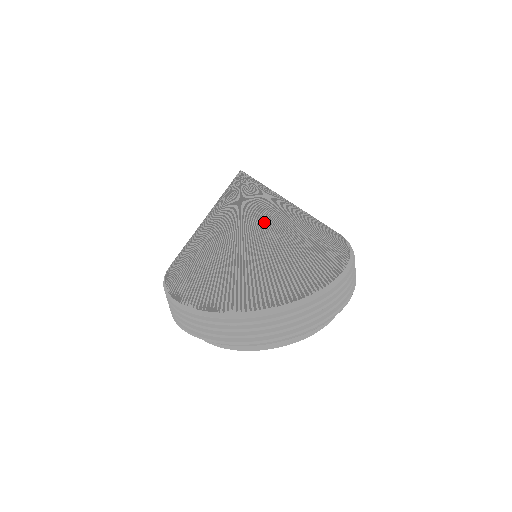
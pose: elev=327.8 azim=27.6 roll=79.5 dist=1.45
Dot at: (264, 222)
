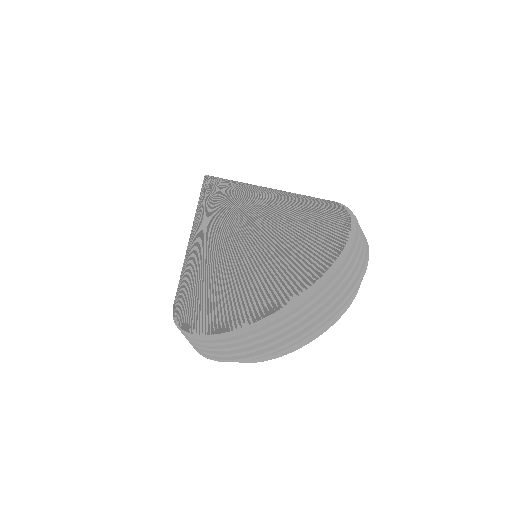
Dot at: (261, 206)
